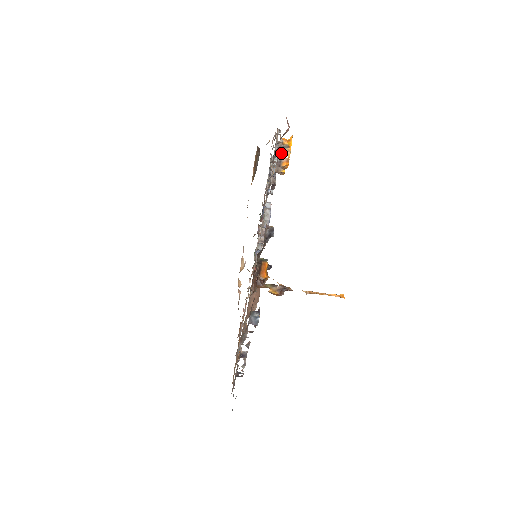
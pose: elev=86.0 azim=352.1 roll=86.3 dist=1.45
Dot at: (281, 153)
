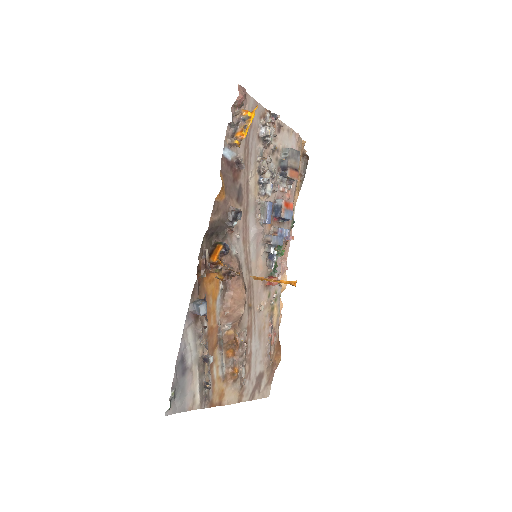
Dot at: (232, 122)
